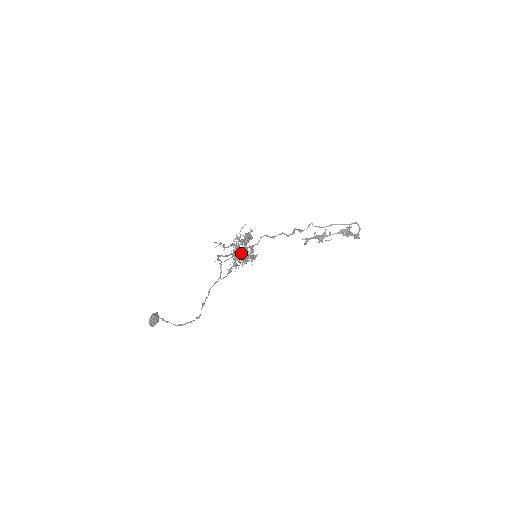
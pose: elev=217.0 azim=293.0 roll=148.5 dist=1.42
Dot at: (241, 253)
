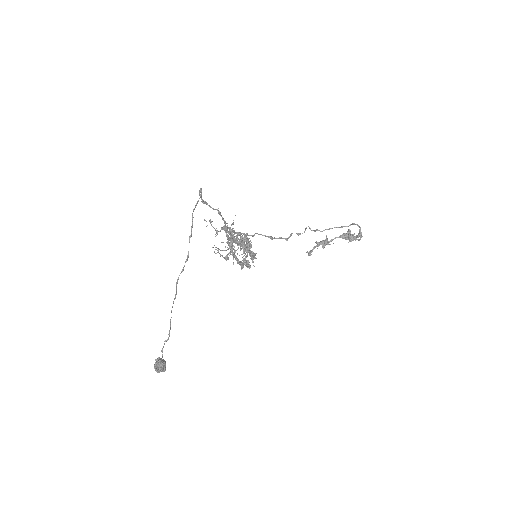
Dot at: (236, 240)
